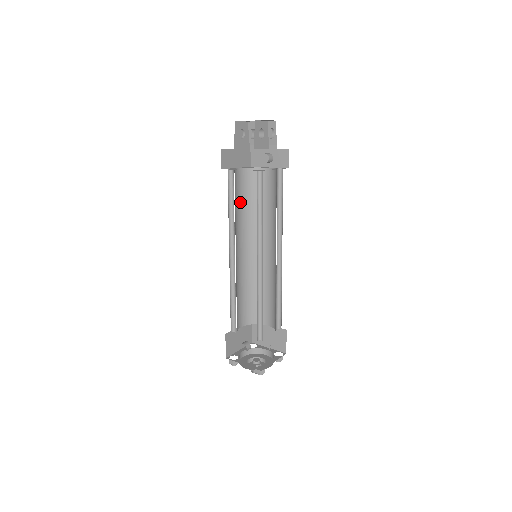
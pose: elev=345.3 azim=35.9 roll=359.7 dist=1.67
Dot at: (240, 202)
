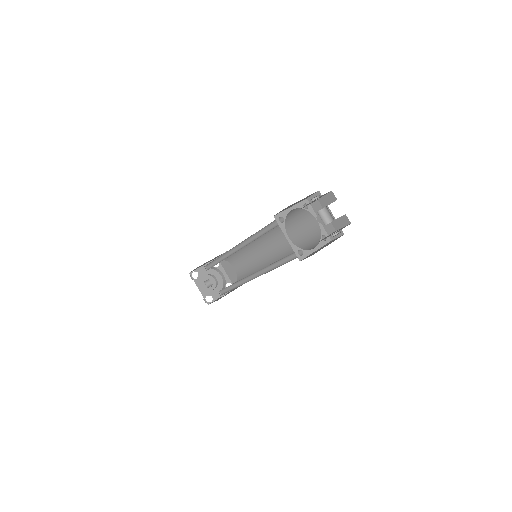
Dot at: occluded
